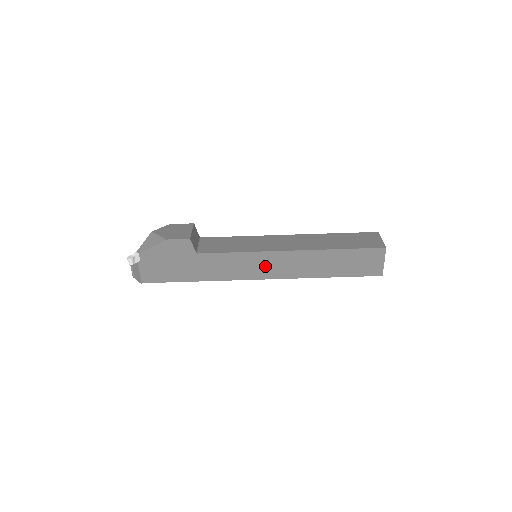
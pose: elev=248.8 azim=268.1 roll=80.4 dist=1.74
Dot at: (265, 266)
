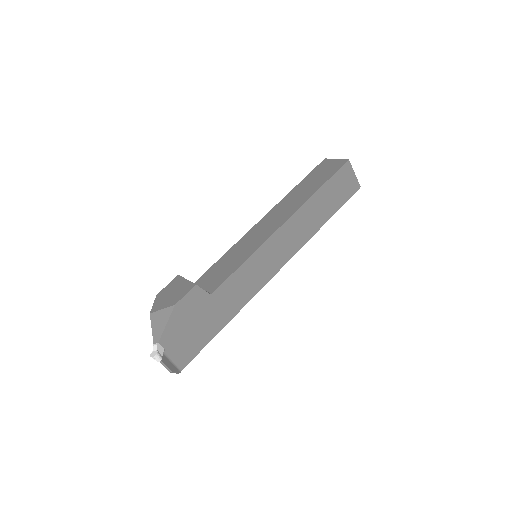
Dot at: (274, 255)
